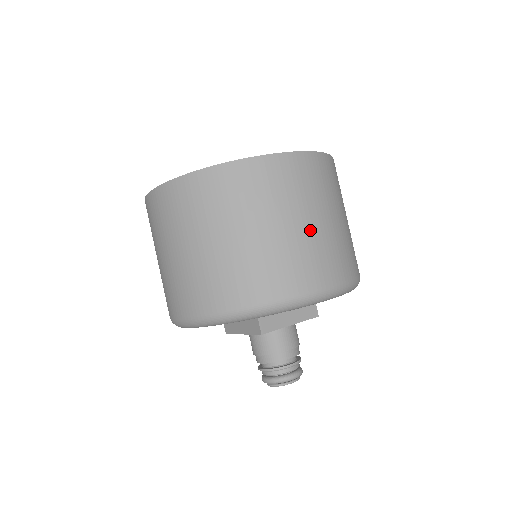
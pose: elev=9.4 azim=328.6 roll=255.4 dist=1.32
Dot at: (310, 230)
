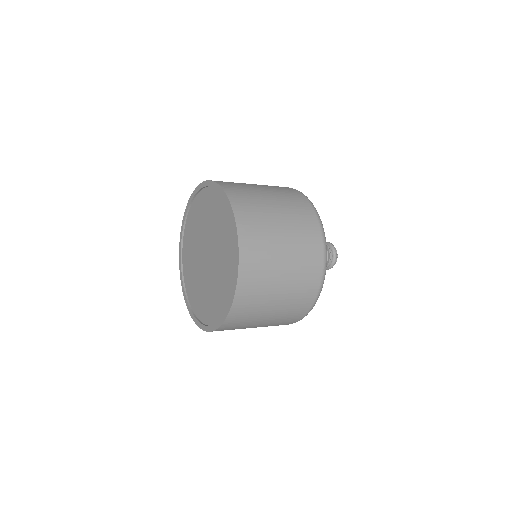
Dot at: (278, 309)
